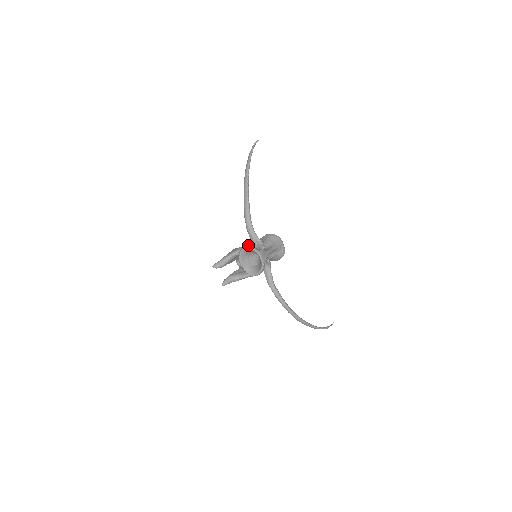
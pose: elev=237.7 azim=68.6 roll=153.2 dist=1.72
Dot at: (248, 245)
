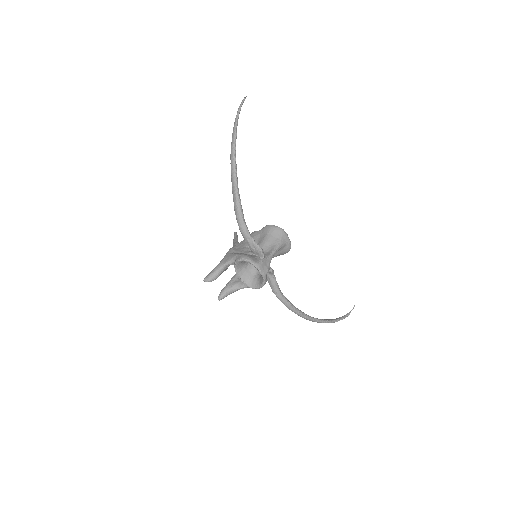
Dot at: (244, 256)
